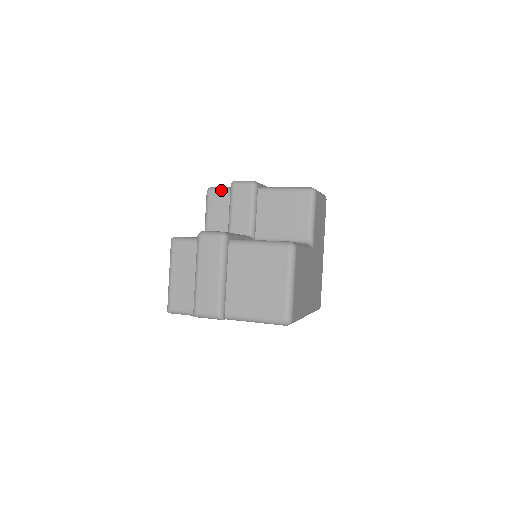
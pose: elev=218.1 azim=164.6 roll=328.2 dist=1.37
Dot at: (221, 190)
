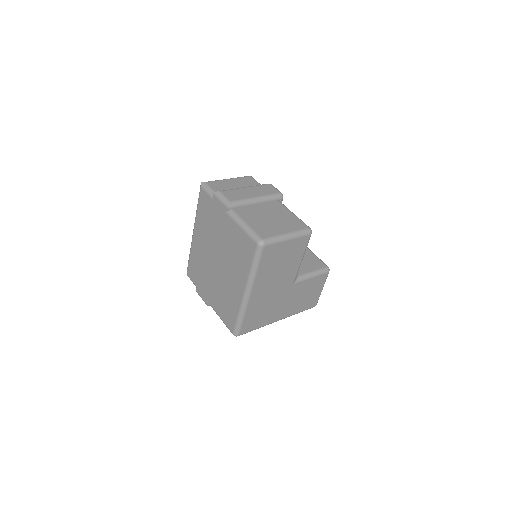
Dot at: occluded
